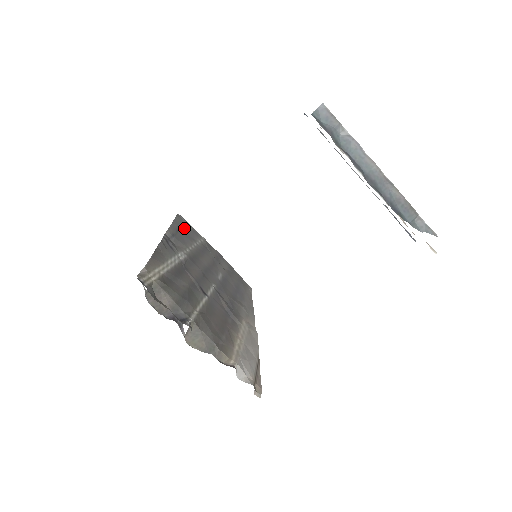
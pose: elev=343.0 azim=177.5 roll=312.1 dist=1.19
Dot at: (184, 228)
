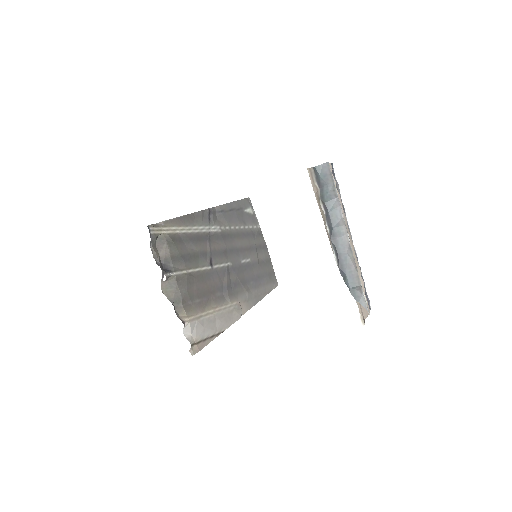
Dot at: (243, 211)
